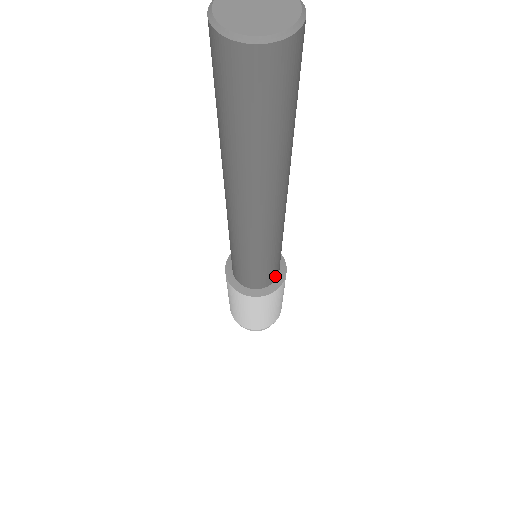
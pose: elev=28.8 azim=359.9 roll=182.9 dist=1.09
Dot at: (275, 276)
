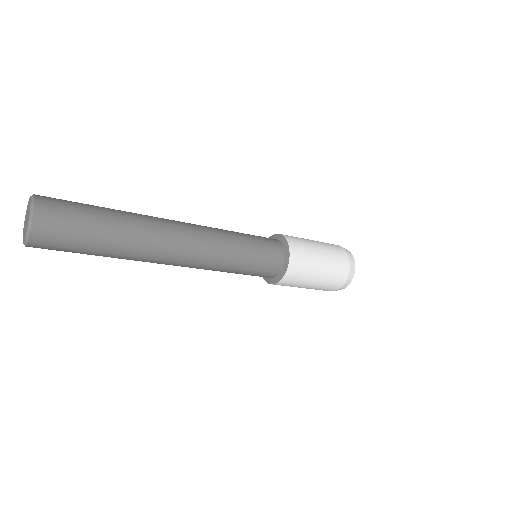
Dot at: (278, 250)
